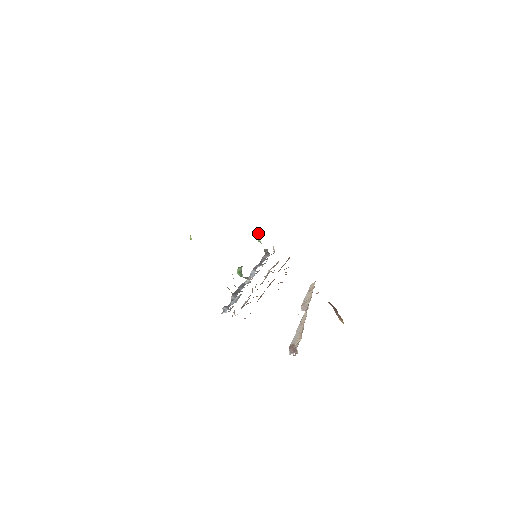
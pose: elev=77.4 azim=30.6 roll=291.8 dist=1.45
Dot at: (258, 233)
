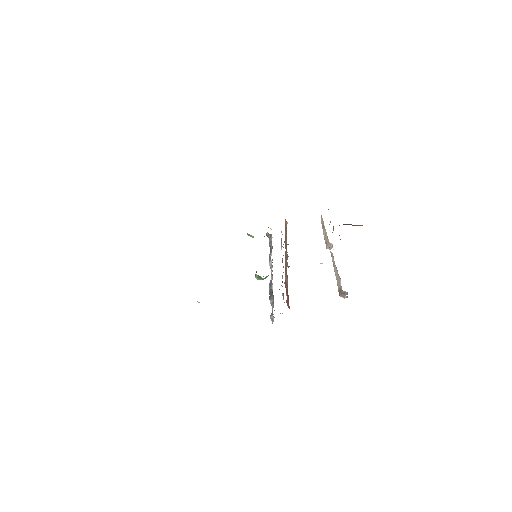
Dot at: occluded
